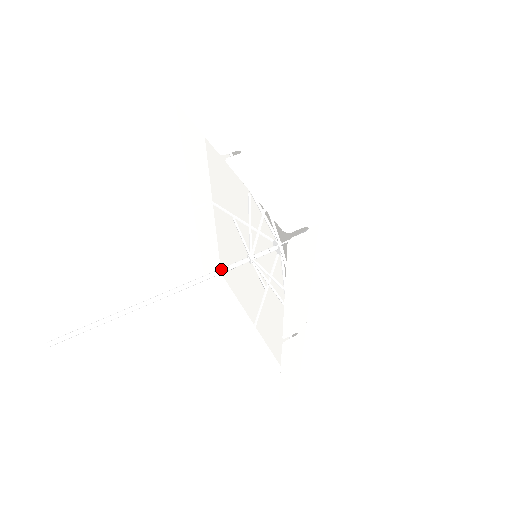
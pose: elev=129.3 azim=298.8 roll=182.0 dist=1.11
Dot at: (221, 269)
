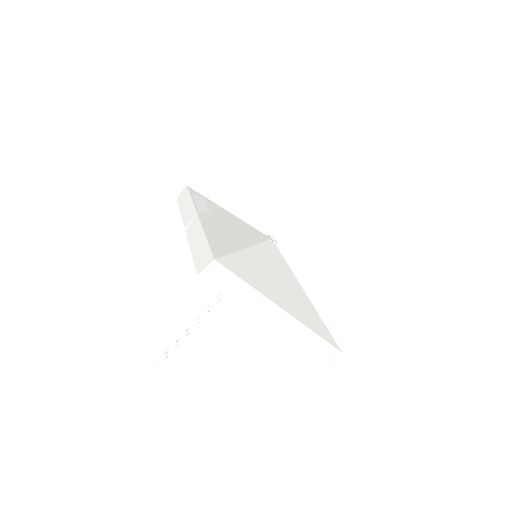
Dot at: occluded
